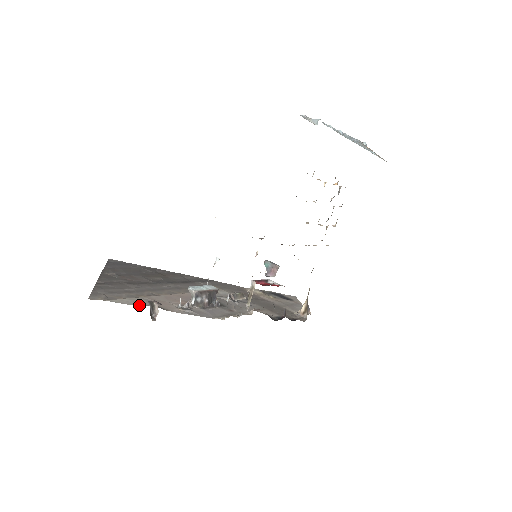
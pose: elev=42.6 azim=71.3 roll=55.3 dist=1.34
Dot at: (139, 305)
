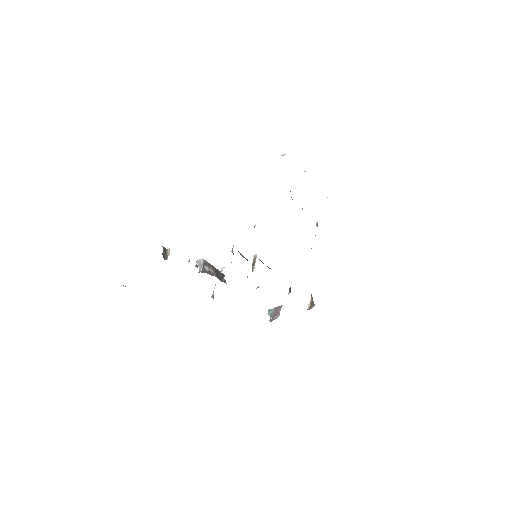
Dot at: occluded
